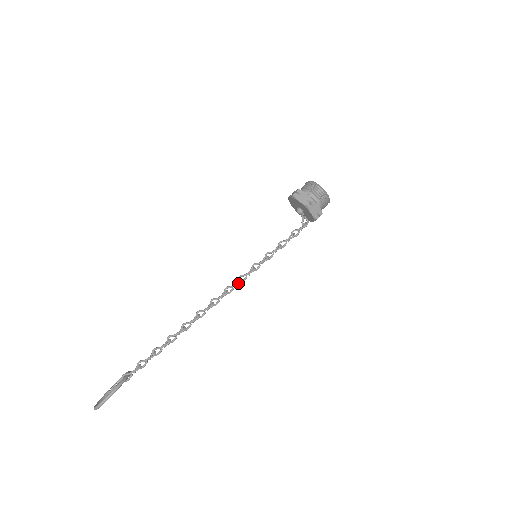
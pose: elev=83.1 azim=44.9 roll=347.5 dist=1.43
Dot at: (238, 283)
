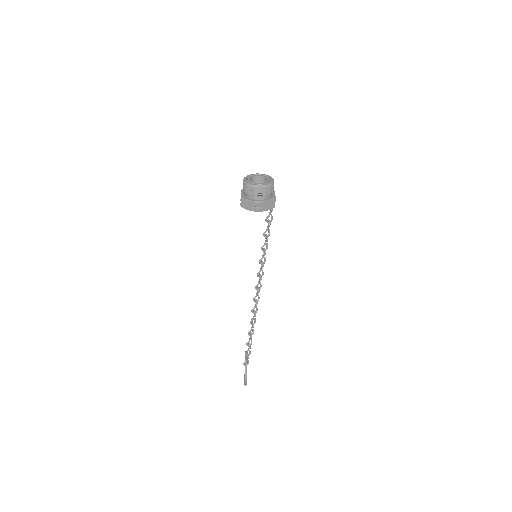
Dot at: occluded
